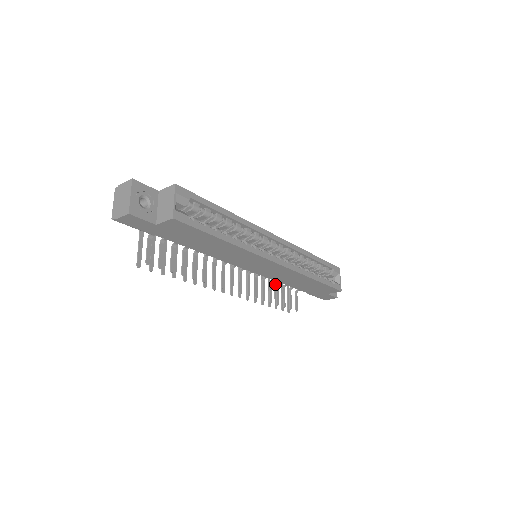
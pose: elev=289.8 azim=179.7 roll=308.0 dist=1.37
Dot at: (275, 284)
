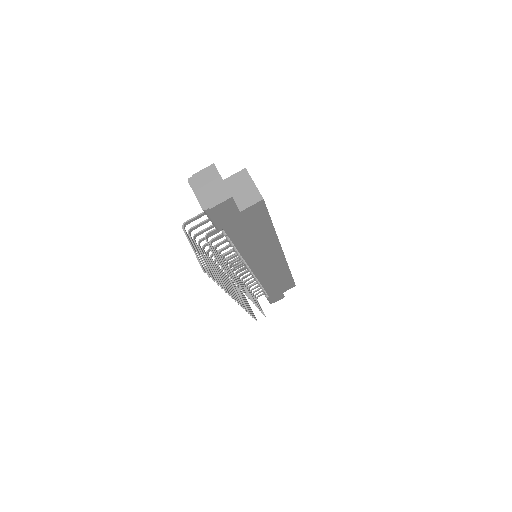
Dot at: (242, 295)
